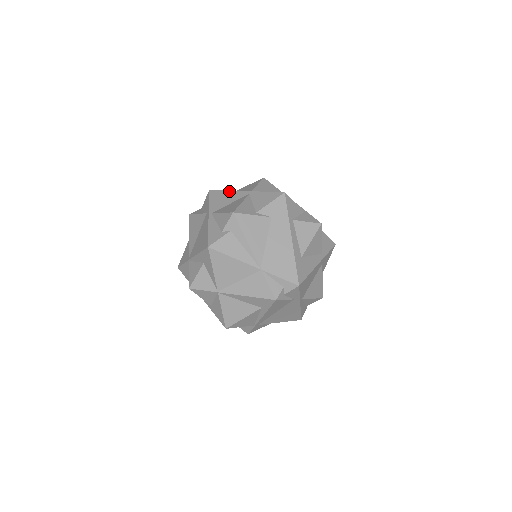
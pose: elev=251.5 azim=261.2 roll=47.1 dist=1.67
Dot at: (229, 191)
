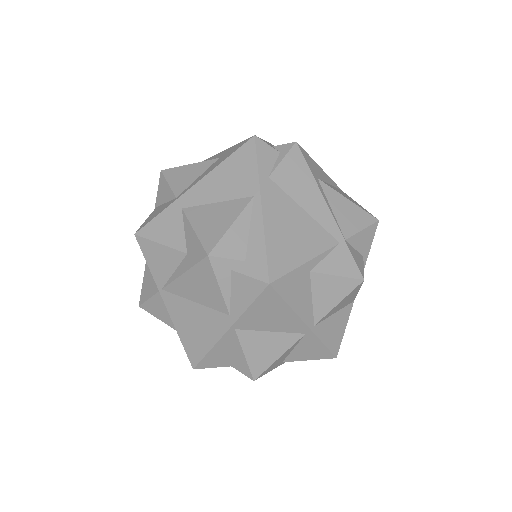
Dot at: (291, 311)
